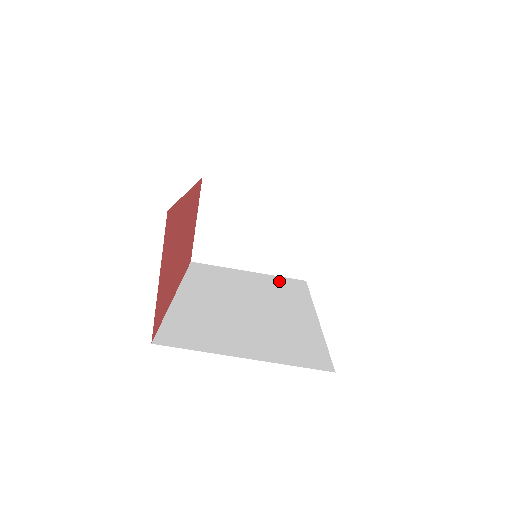
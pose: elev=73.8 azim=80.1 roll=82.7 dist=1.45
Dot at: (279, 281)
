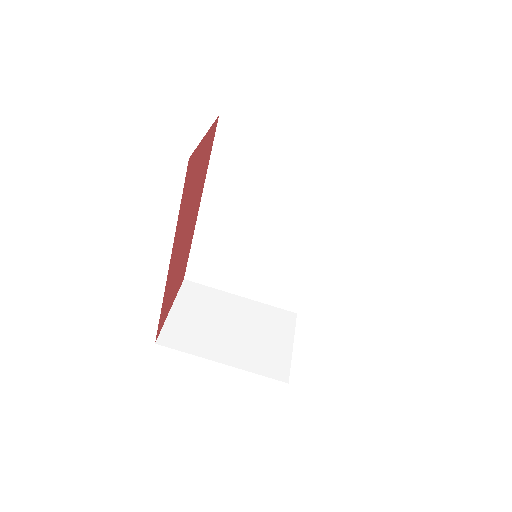
Dot at: occluded
